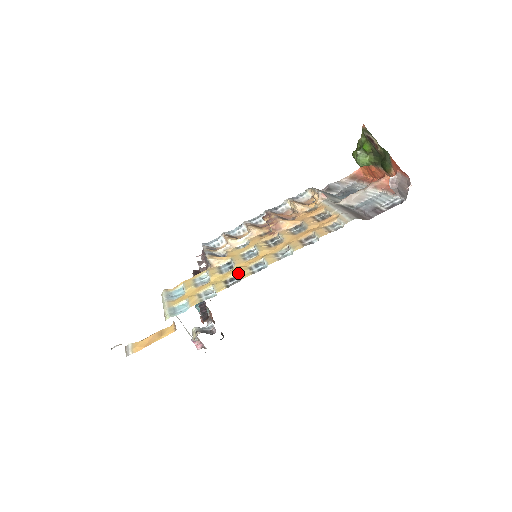
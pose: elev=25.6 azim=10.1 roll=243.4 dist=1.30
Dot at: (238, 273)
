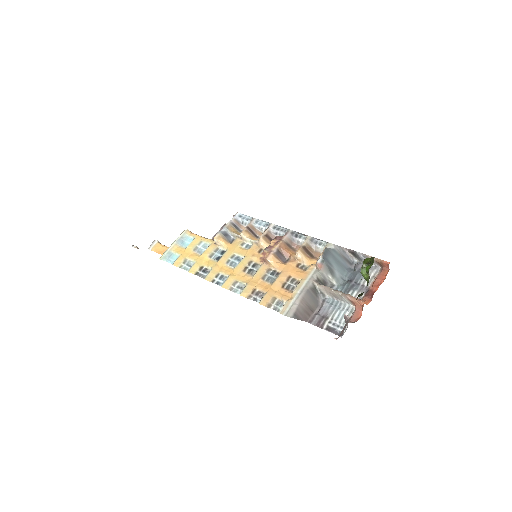
Dot at: (210, 270)
